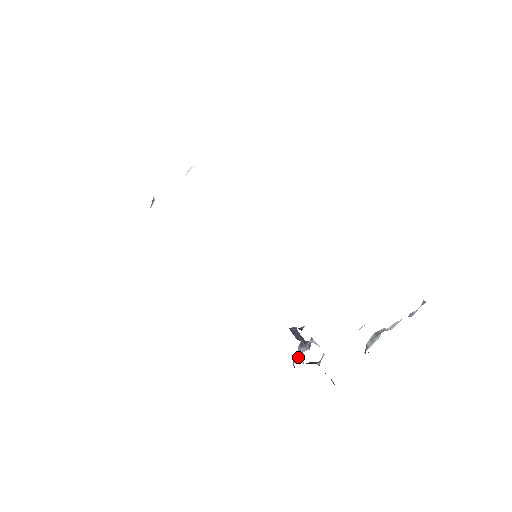
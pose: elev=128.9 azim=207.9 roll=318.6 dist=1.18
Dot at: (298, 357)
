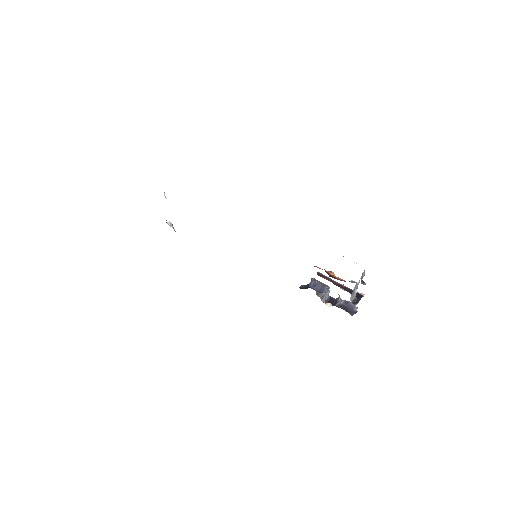
Dot at: (327, 295)
